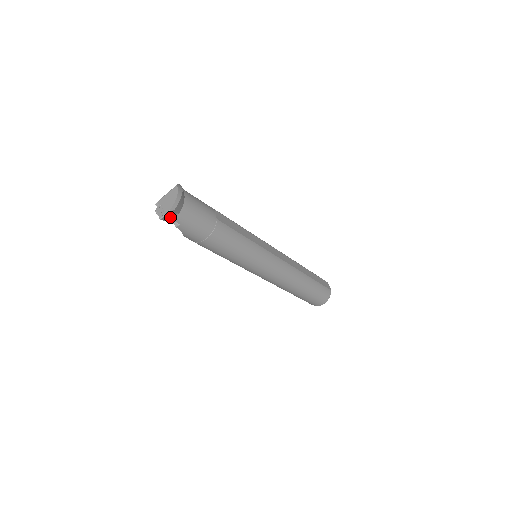
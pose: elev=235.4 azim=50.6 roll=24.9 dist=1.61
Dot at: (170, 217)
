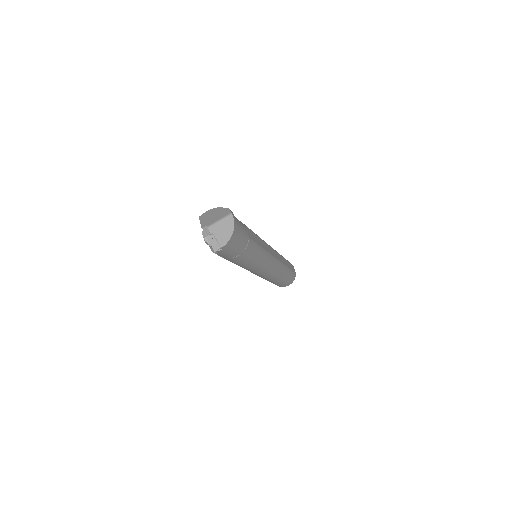
Dot at: occluded
